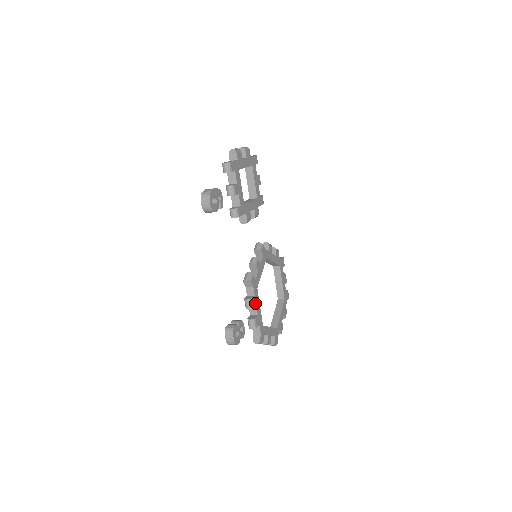
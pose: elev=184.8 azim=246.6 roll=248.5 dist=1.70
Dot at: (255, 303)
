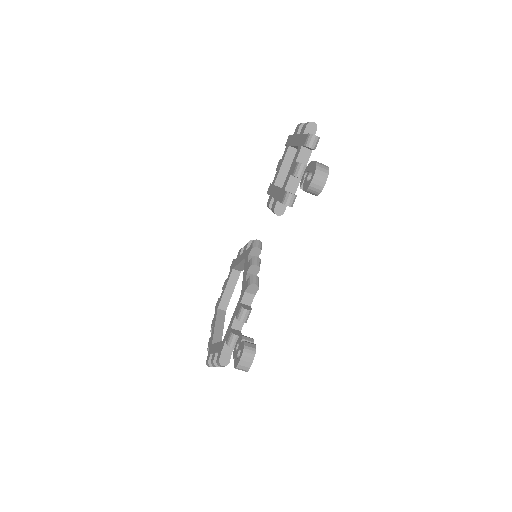
Dot at: occluded
